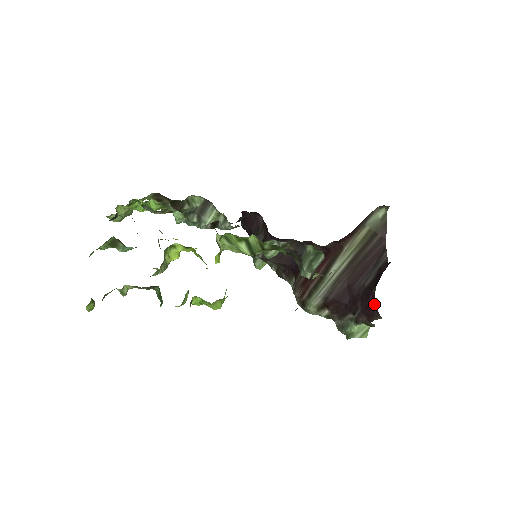
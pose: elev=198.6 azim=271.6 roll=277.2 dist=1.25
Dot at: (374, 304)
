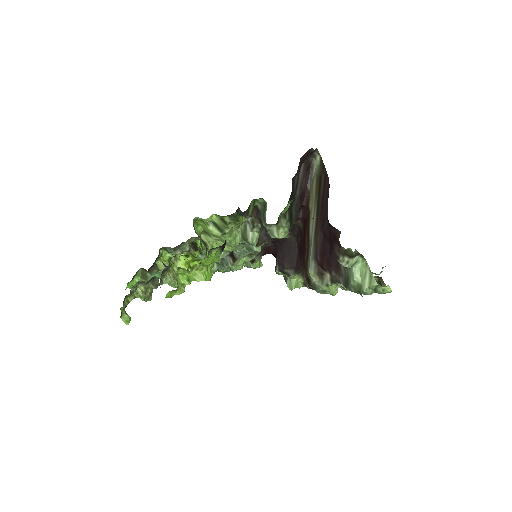
Dot at: (329, 223)
